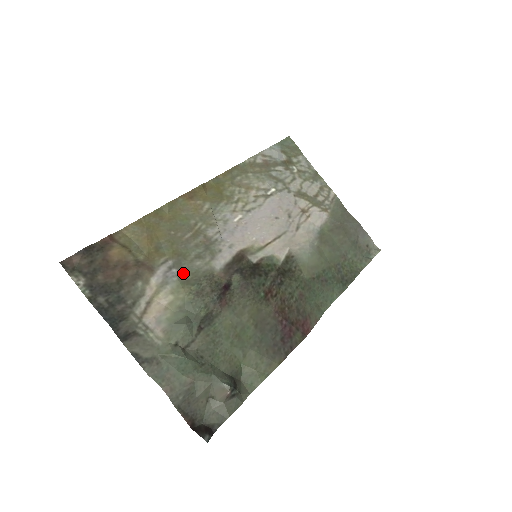
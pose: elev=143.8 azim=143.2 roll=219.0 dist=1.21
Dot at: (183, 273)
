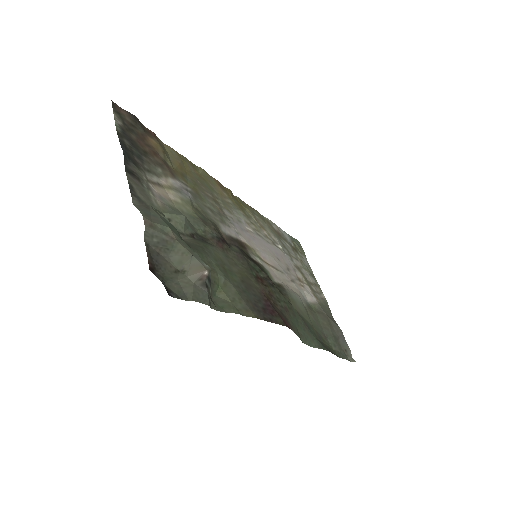
Dot at: (196, 202)
